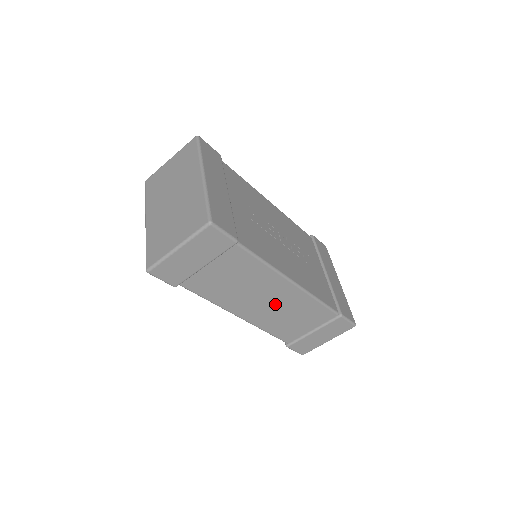
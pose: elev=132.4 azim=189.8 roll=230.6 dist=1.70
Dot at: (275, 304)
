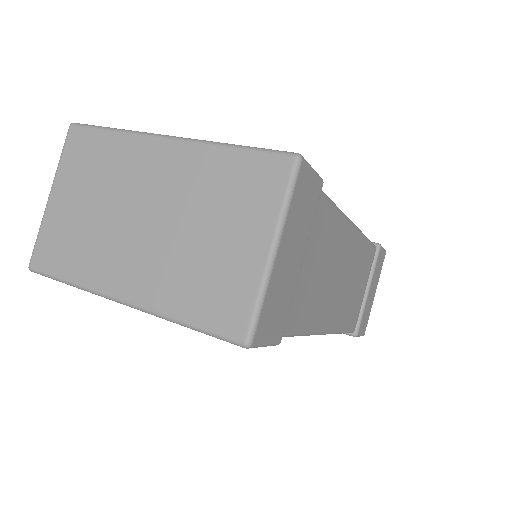
Dot at: (346, 277)
